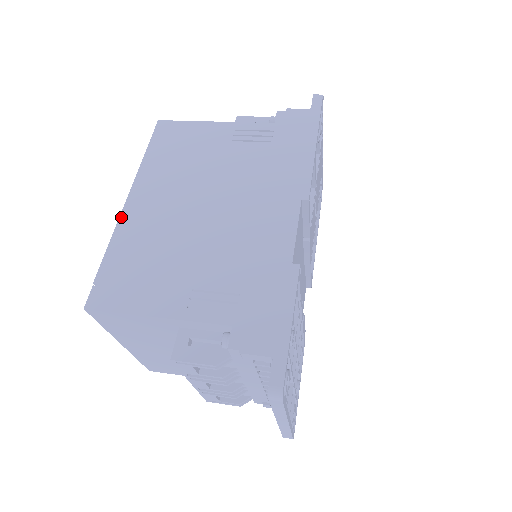
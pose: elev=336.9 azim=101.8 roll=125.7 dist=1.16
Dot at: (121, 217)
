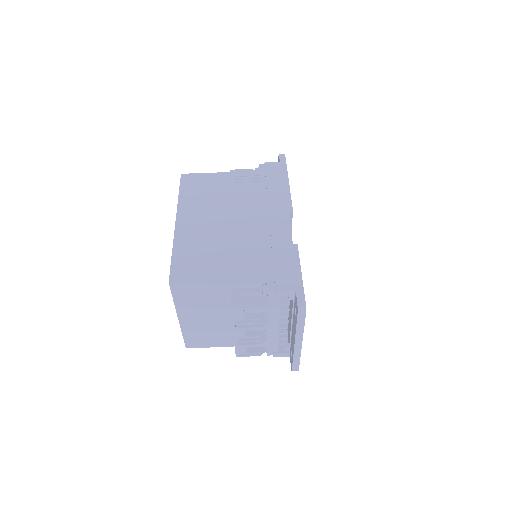
Dot at: (176, 231)
